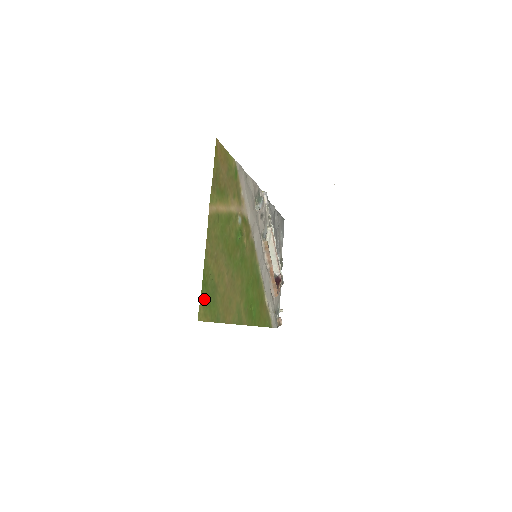
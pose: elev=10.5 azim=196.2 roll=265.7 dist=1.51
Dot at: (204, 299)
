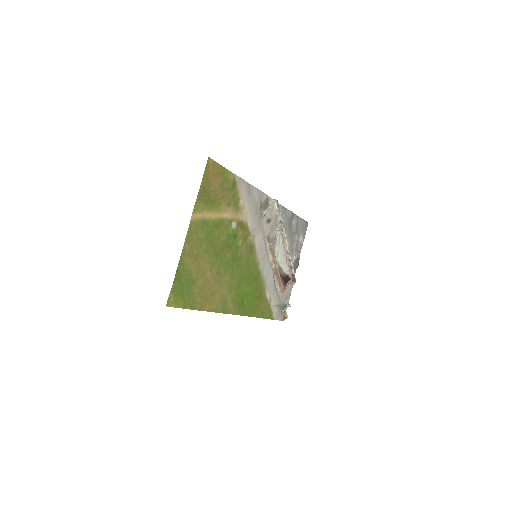
Dot at: (176, 289)
